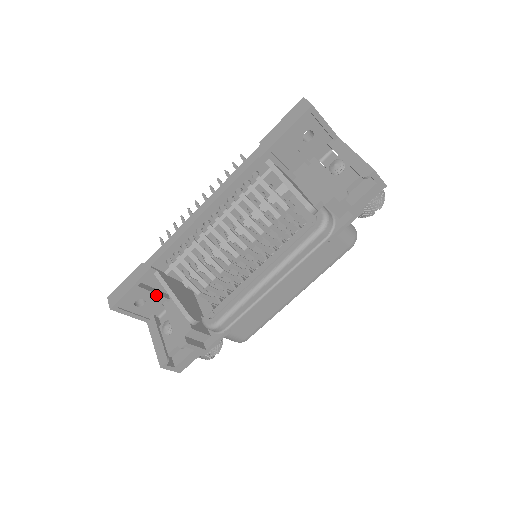
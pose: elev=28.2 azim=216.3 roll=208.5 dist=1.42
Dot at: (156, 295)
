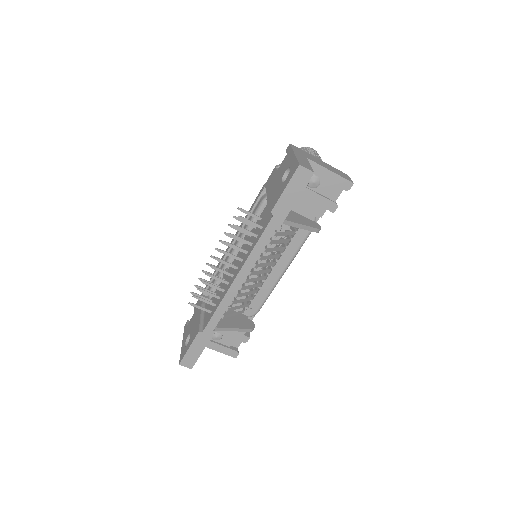
Dot at: occluded
